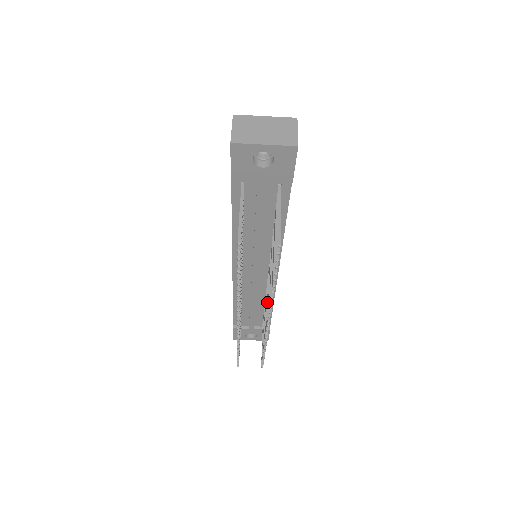
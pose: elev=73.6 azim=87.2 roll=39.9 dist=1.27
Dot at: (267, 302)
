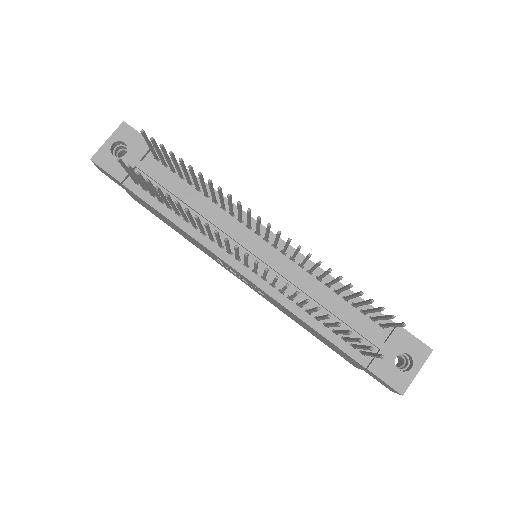
Dot at: occluded
